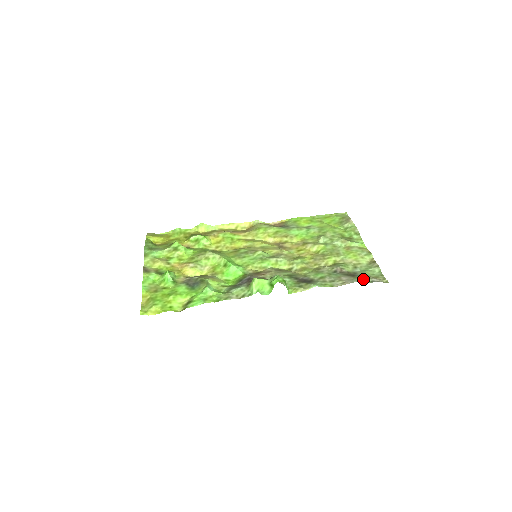
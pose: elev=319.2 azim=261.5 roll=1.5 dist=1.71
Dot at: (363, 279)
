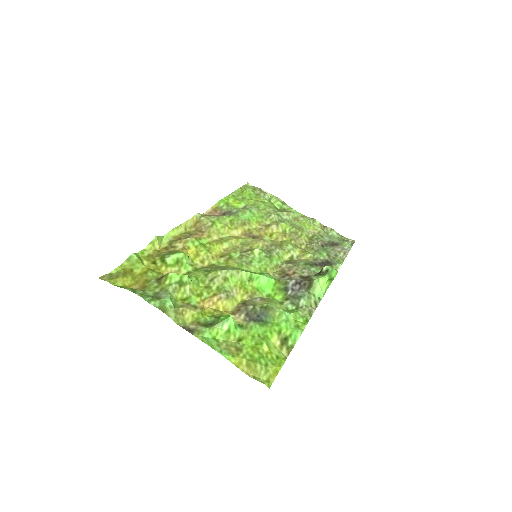
Dot at: (349, 244)
